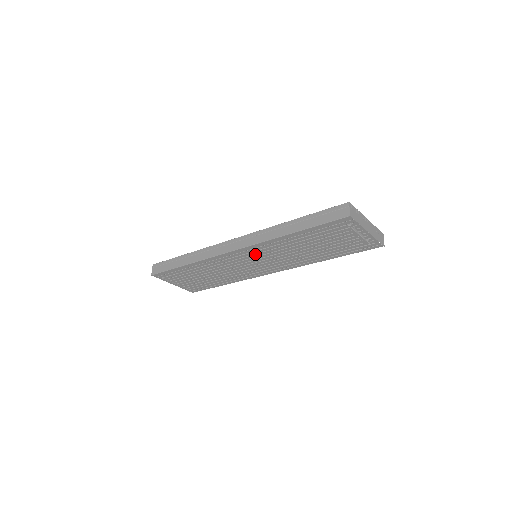
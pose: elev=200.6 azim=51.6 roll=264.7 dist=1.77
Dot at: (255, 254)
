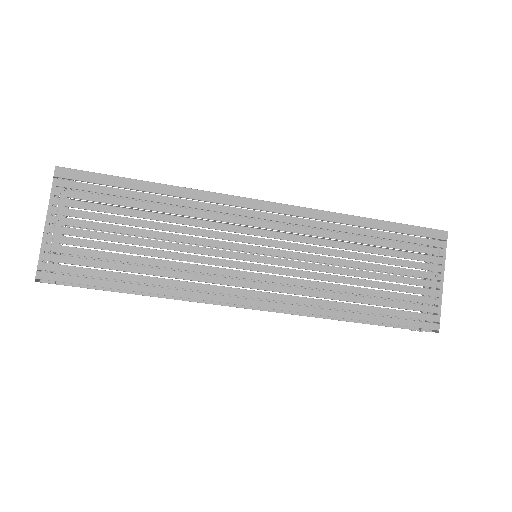
Dot at: (281, 232)
